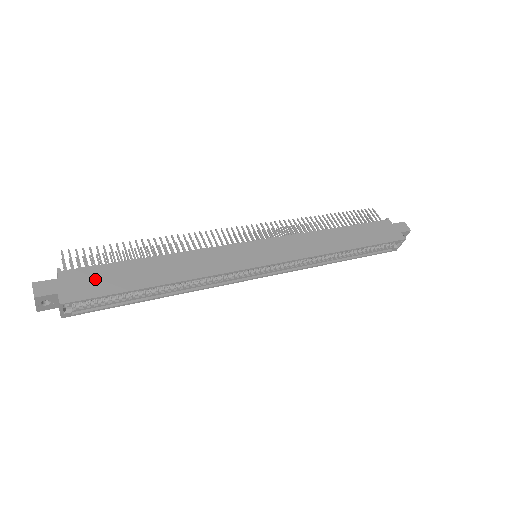
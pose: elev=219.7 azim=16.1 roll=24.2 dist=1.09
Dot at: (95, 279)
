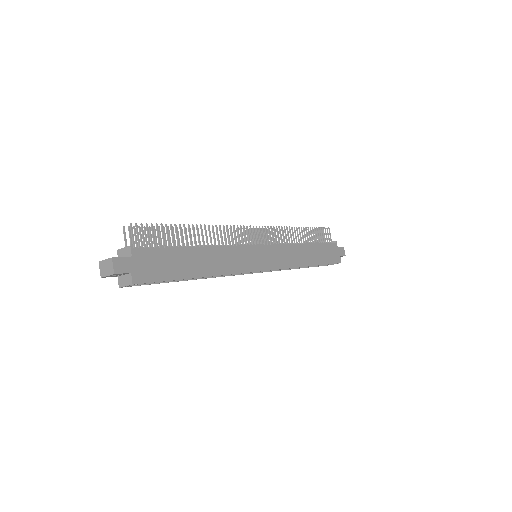
Dot at: (158, 263)
